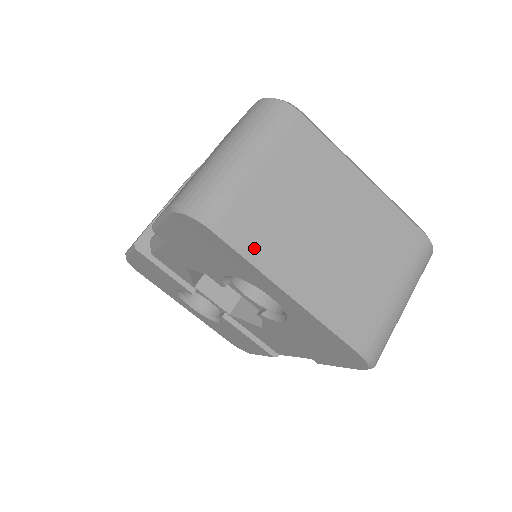
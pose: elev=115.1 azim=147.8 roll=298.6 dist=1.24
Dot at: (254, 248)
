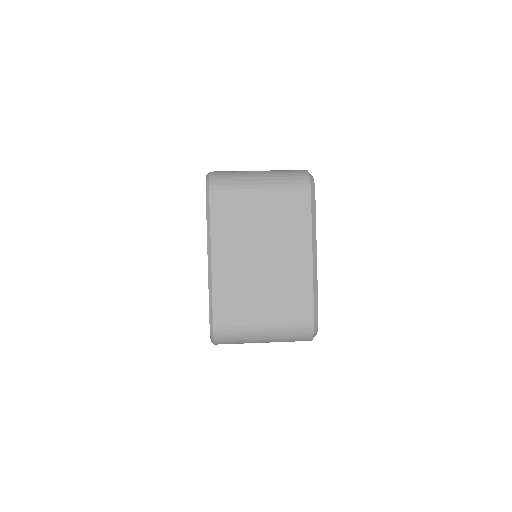
Dot at: (214, 222)
